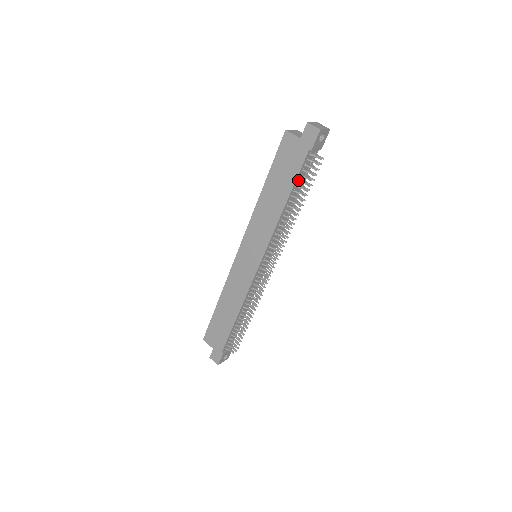
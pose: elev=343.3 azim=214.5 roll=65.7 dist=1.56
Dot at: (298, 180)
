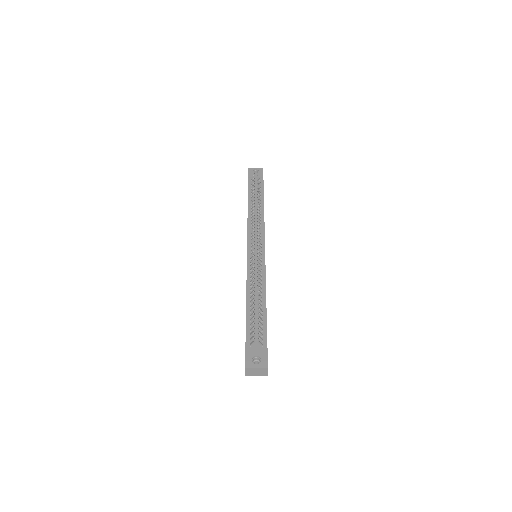
Dot at: (251, 193)
